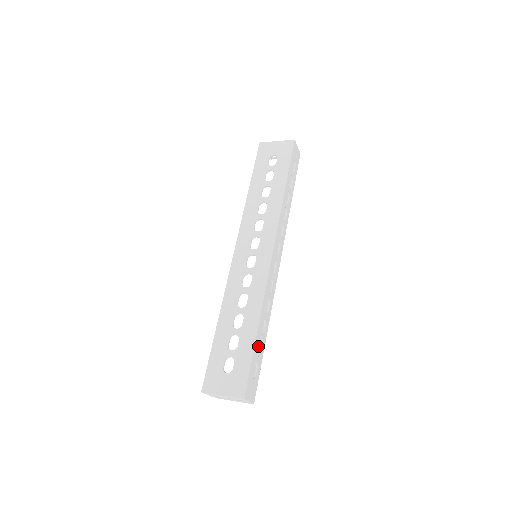
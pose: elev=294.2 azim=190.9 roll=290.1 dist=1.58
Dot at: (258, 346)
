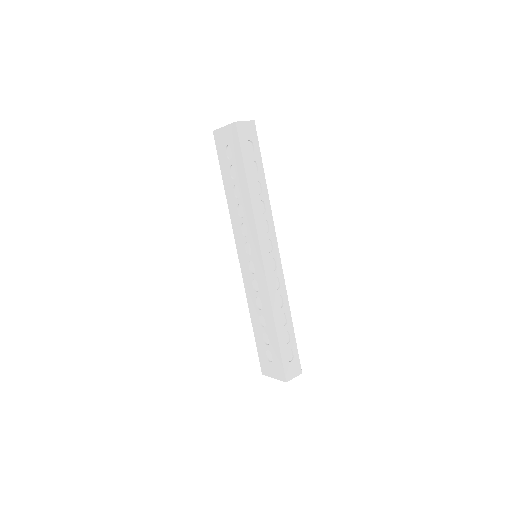
Dot at: (286, 335)
